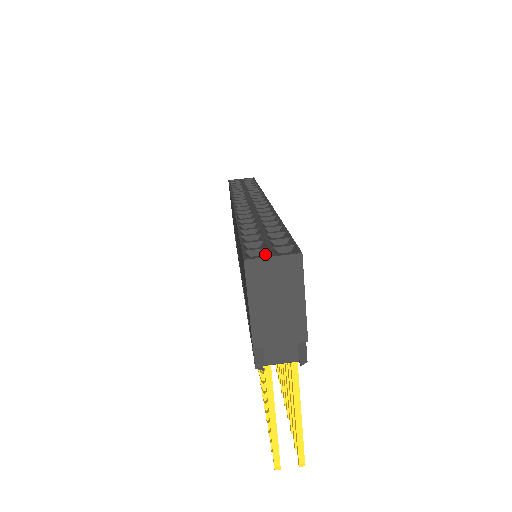
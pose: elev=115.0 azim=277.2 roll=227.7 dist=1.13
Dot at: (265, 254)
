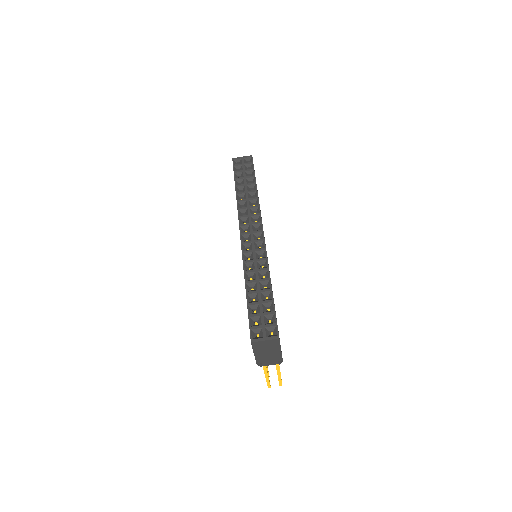
Dot at: (261, 334)
